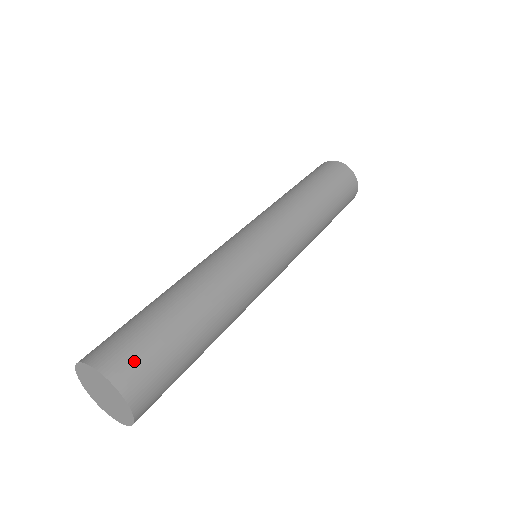
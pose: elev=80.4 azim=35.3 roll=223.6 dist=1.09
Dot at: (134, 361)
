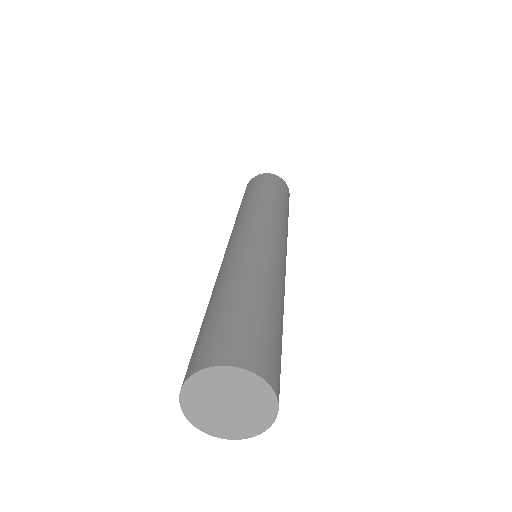
Dot at: (220, 343)
